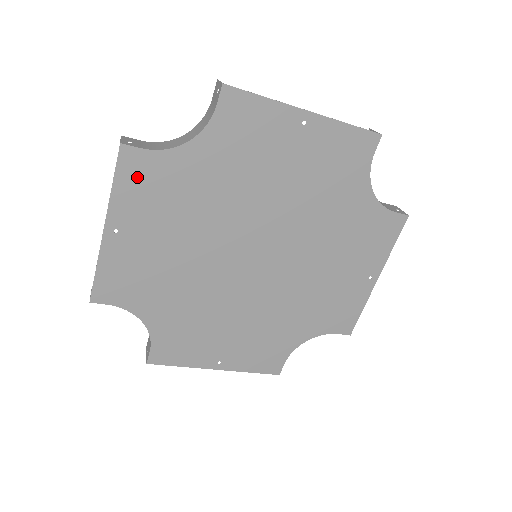
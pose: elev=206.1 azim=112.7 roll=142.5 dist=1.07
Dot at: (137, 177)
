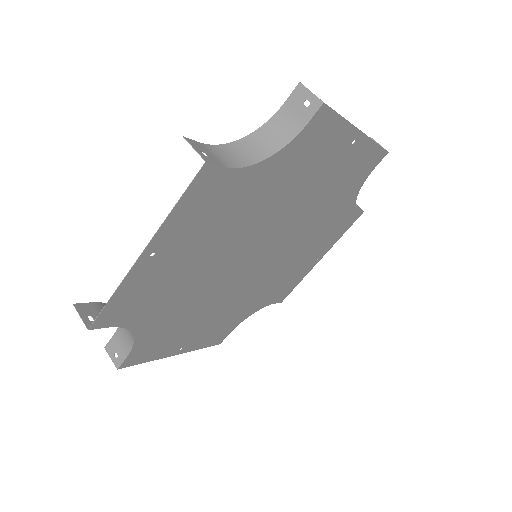
Dot at: (202, 197)
